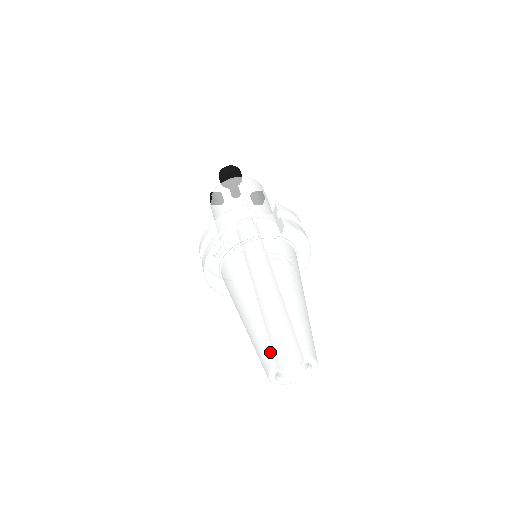
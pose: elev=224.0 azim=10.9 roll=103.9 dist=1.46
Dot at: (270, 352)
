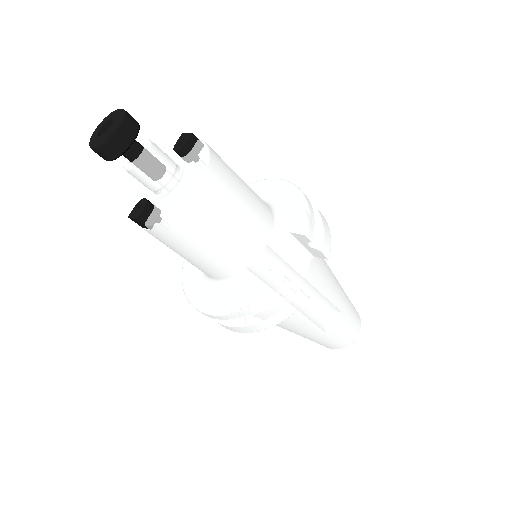
Dot at: (334, 346)
